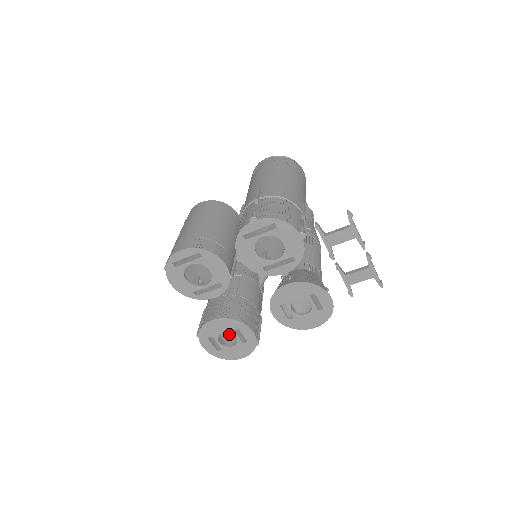
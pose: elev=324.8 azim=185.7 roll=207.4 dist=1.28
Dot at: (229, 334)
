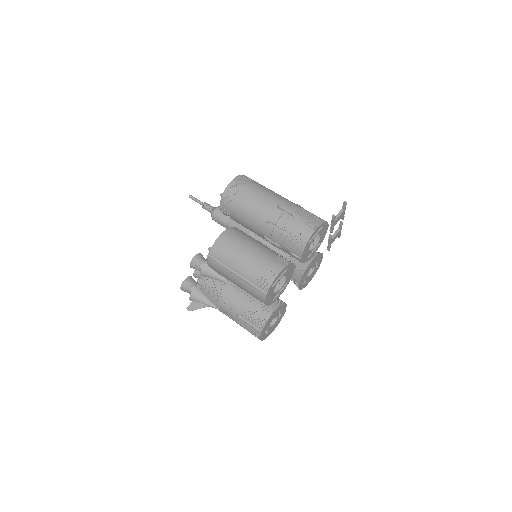
Dot at: occluded
